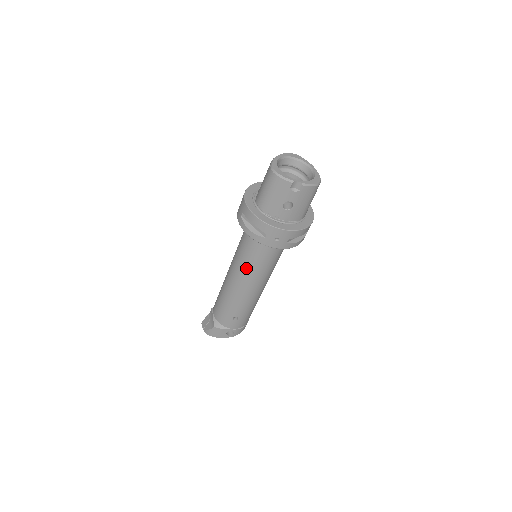
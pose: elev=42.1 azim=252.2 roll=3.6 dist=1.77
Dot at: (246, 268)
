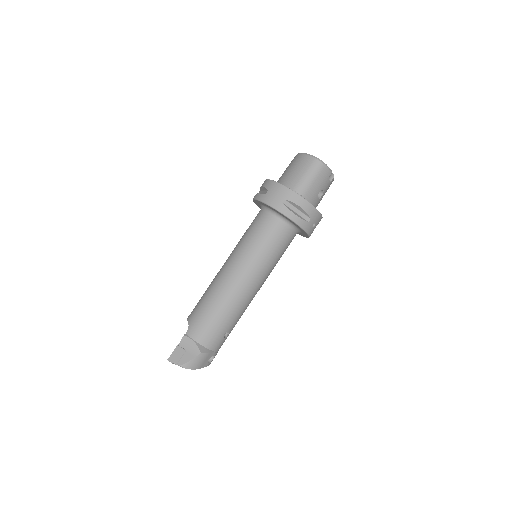
Dot at: (264, 264)
